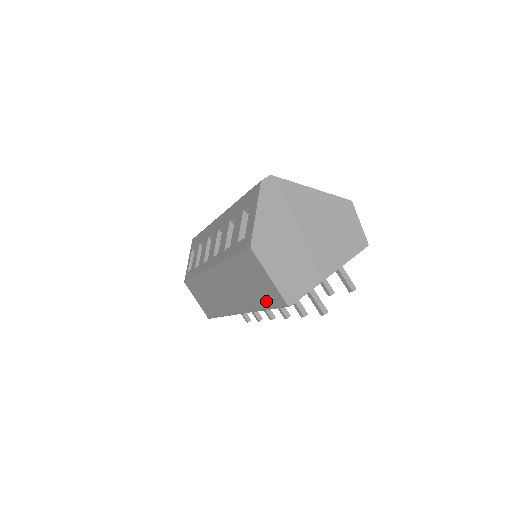
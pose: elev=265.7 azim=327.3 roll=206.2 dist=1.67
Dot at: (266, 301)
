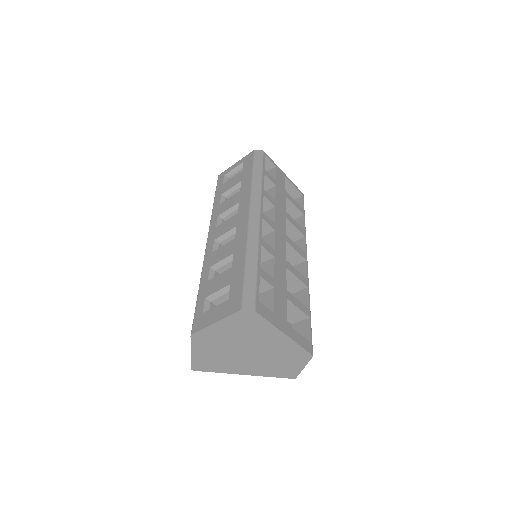
Dot at: occluded
